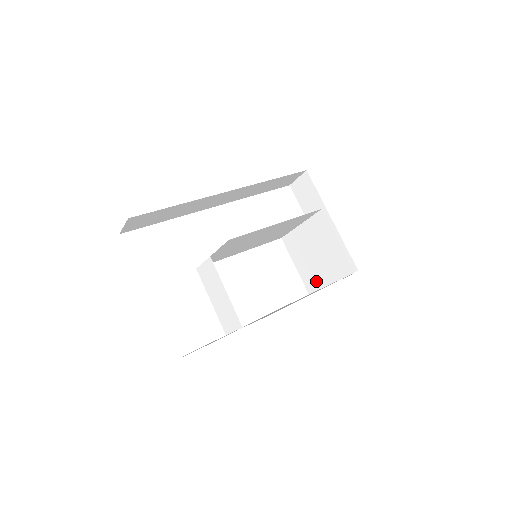
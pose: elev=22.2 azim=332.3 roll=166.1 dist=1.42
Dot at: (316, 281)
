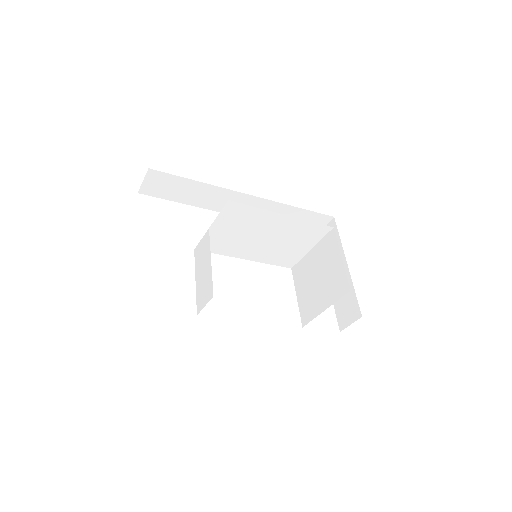
Dot at: (312, 309)
